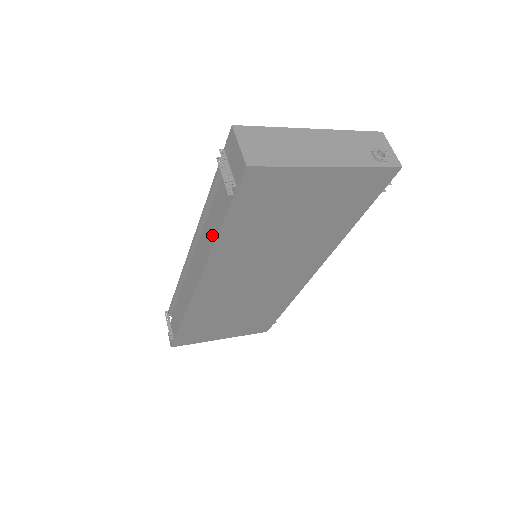
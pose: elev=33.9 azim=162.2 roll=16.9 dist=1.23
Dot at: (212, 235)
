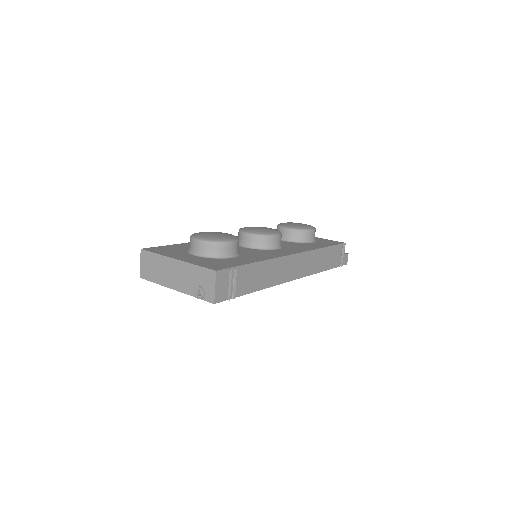
Dot at: occluded
